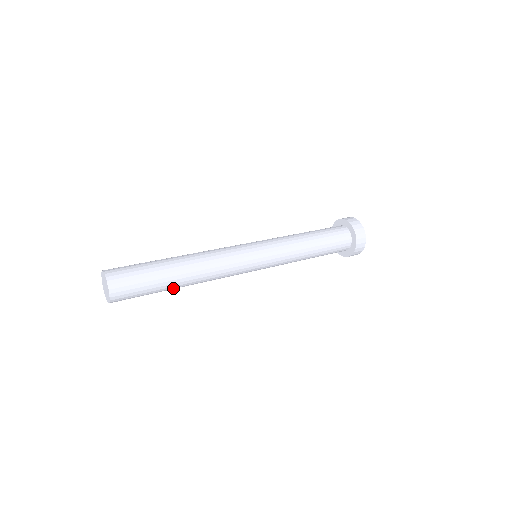
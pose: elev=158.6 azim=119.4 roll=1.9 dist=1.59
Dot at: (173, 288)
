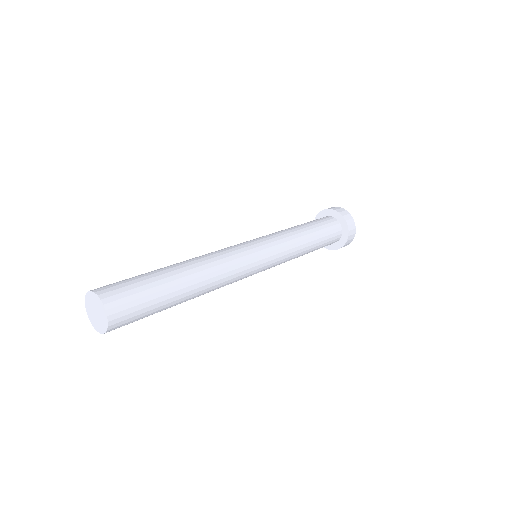
Dot at: occluded
